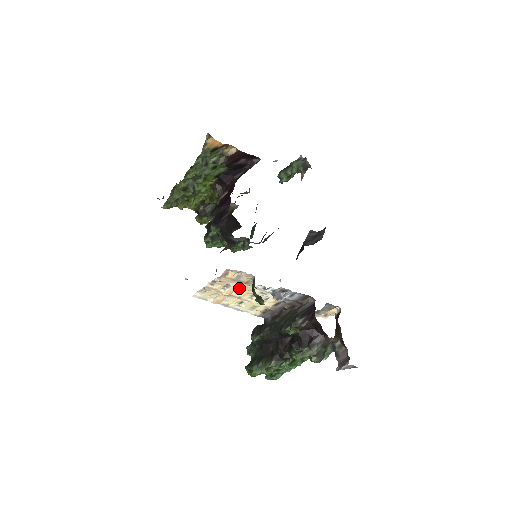
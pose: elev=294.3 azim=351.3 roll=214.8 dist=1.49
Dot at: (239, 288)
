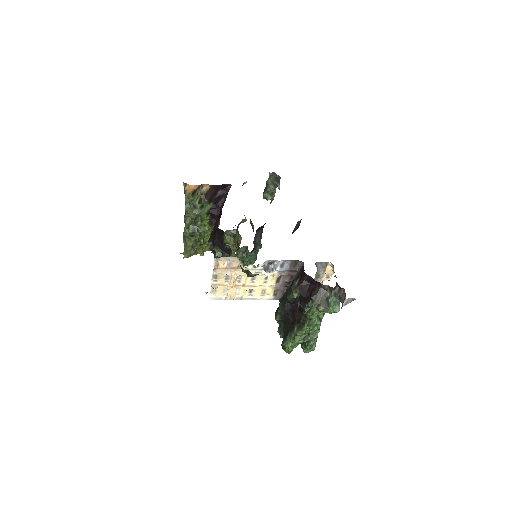
Dot at: (237, 275)
